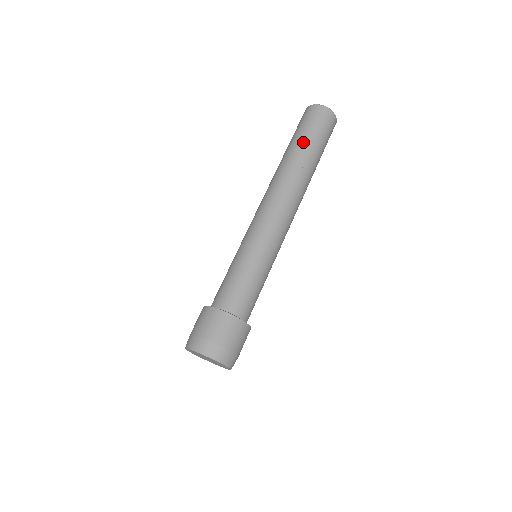
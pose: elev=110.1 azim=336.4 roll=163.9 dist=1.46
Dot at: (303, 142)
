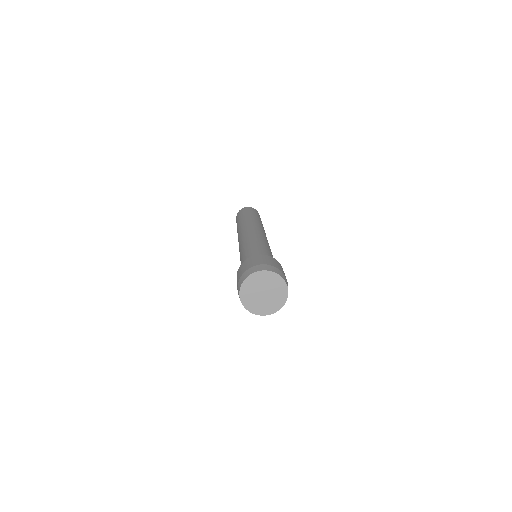
Dot at: (254, 215)
